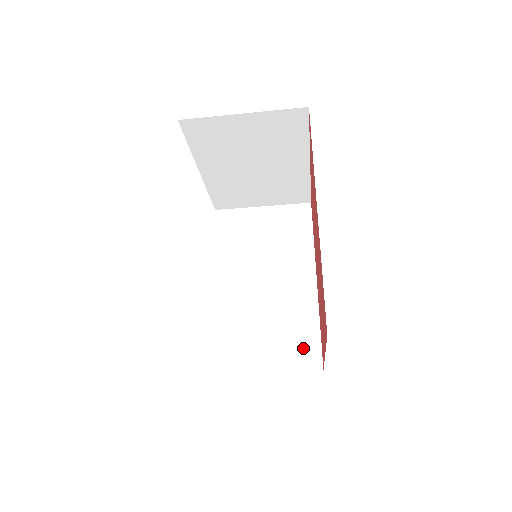
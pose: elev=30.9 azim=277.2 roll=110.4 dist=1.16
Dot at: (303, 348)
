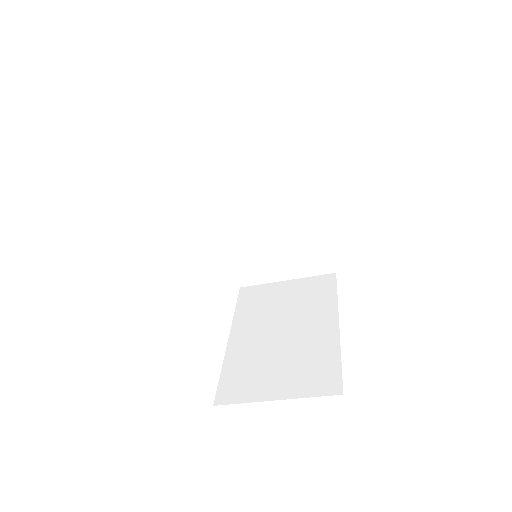
Dot at: (315, 260)
